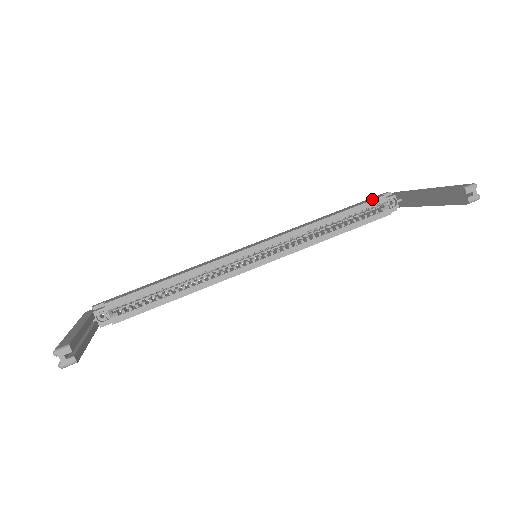
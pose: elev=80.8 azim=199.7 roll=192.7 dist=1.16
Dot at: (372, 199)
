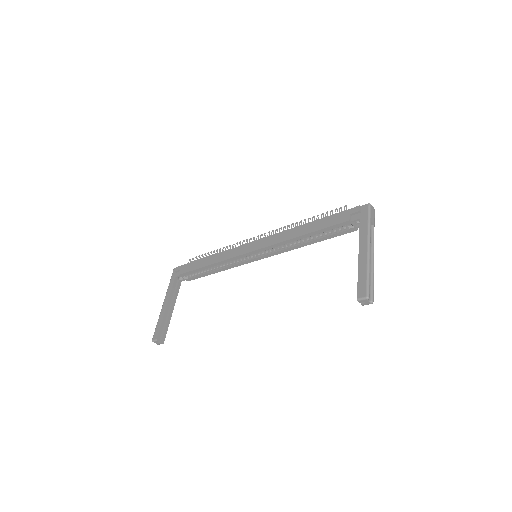
Dot at: (339, 221)
